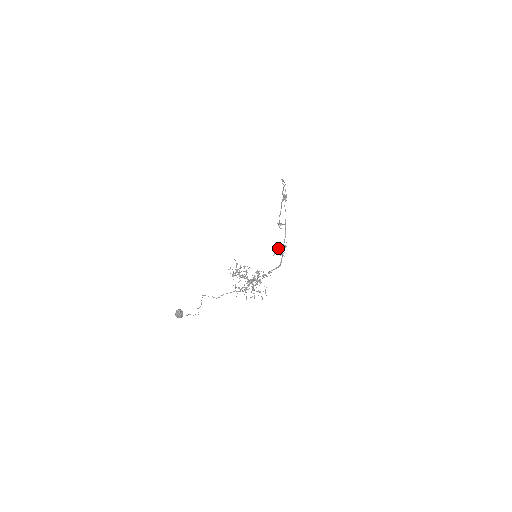
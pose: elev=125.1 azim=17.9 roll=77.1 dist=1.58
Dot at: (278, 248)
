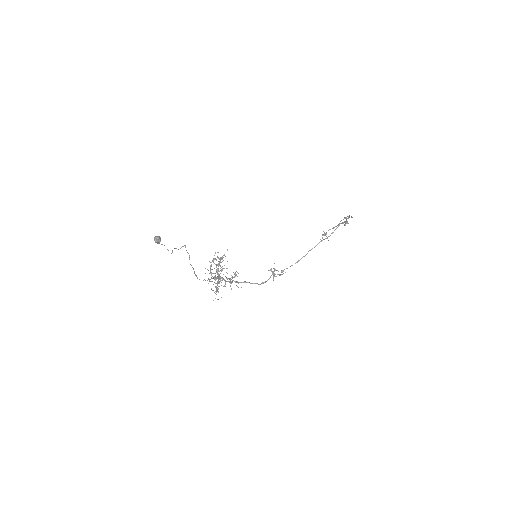
Dot at: occluded
